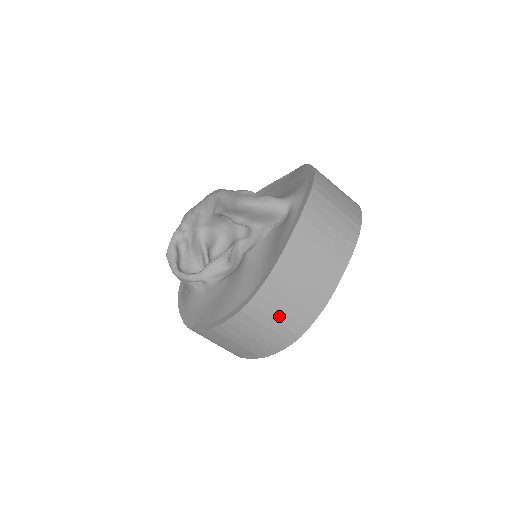
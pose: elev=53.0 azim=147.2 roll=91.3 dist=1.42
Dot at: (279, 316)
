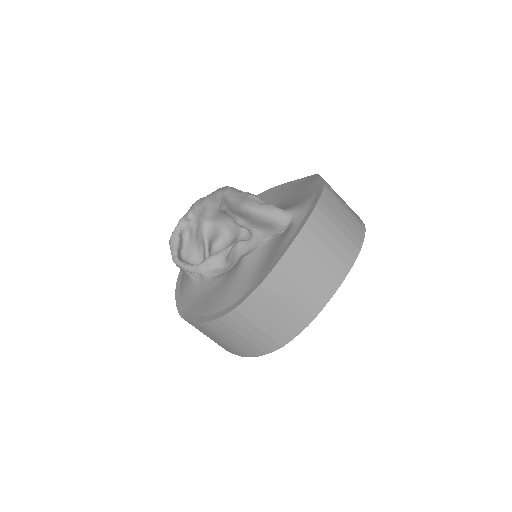
Dot at: (263, 325)
